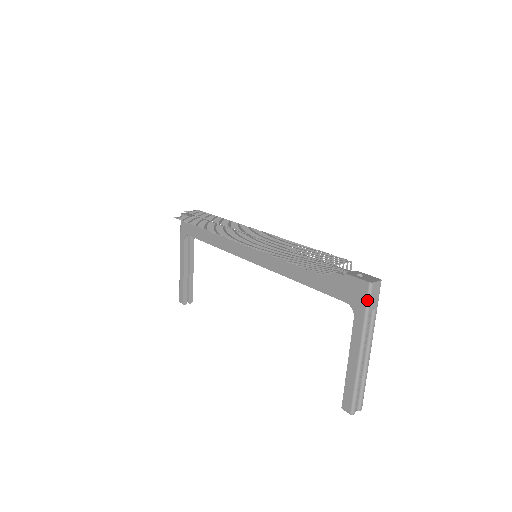
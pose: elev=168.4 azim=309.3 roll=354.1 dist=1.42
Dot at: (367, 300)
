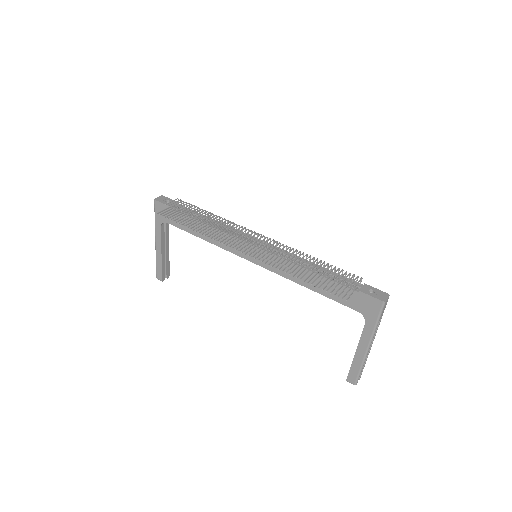
Dot at: (379, 313)
